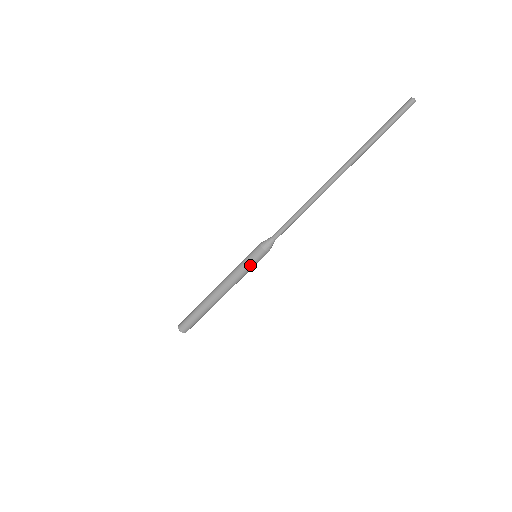
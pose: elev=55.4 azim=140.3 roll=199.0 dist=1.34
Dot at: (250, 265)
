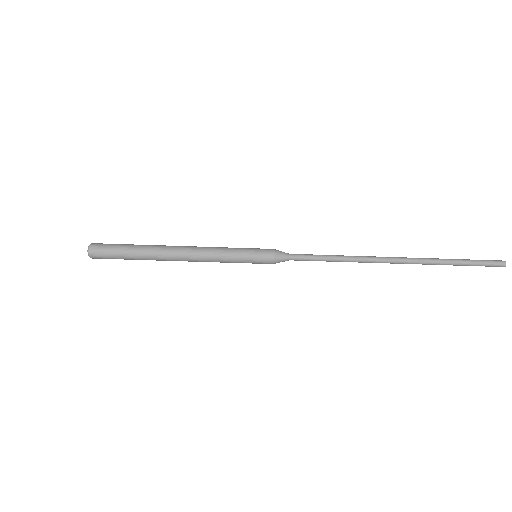
Dot at: (244, 261)
